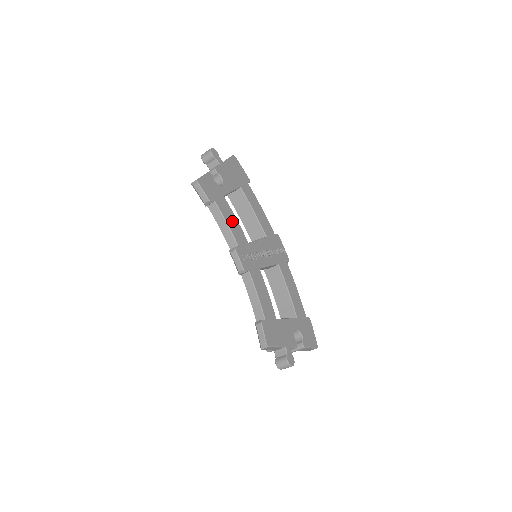
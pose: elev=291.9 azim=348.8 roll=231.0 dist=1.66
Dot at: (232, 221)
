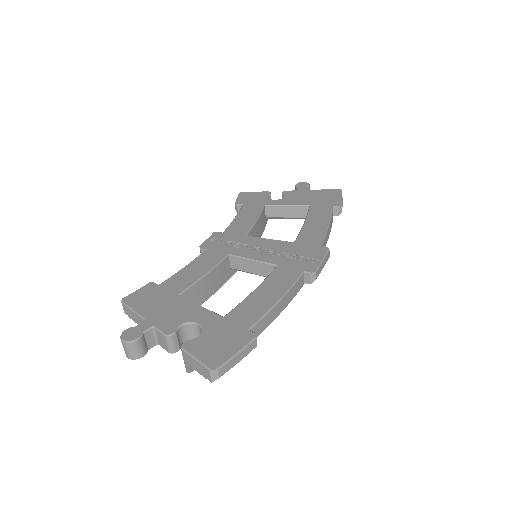
Dot at: (246, 219)
